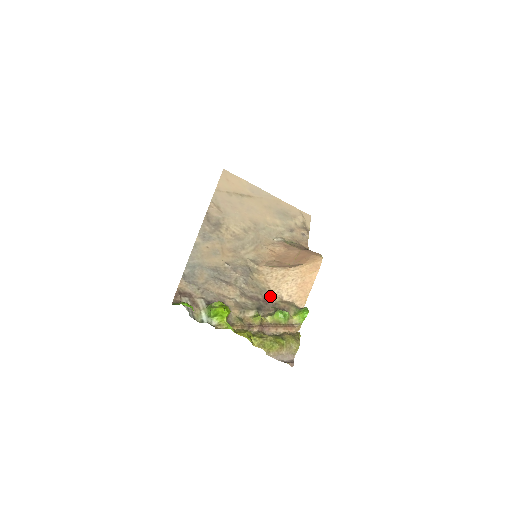
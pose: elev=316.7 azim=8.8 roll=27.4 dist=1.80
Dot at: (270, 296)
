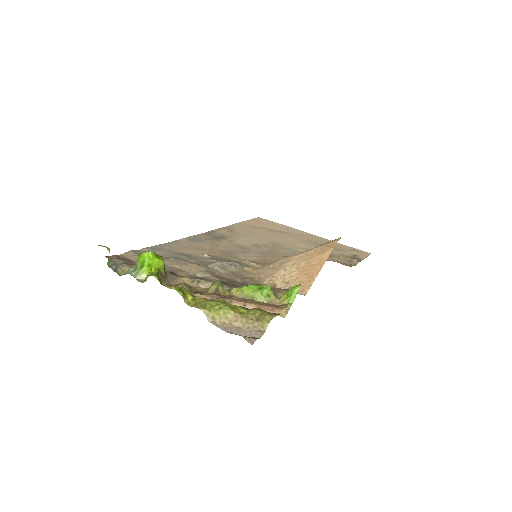
Dot at: (256, 283)
